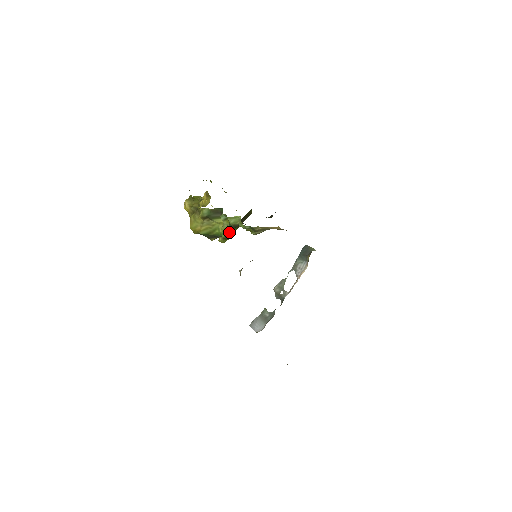
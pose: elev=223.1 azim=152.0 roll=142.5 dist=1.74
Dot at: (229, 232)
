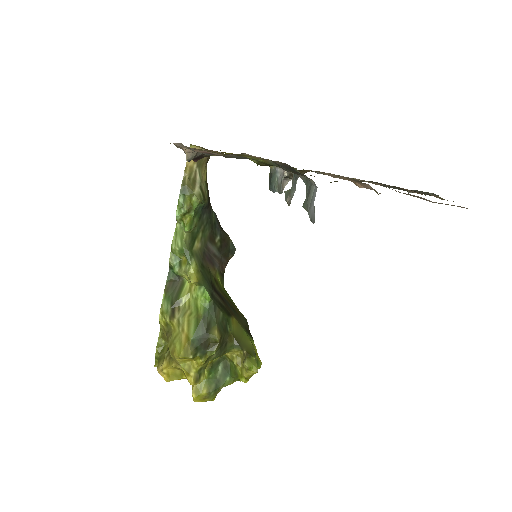
Dot at: (239, 340)
